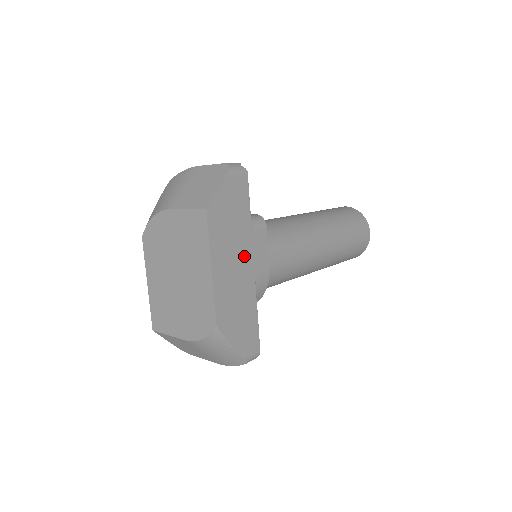
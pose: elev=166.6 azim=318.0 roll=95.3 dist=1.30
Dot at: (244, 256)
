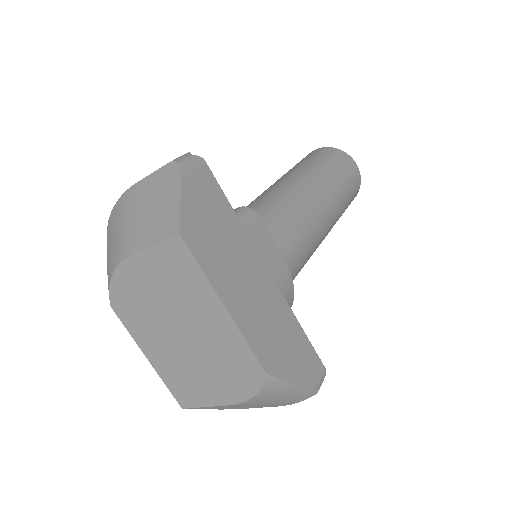
Dot at: (253, 267)
